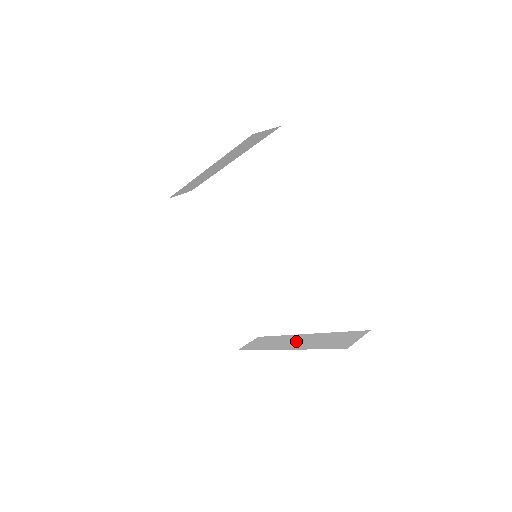
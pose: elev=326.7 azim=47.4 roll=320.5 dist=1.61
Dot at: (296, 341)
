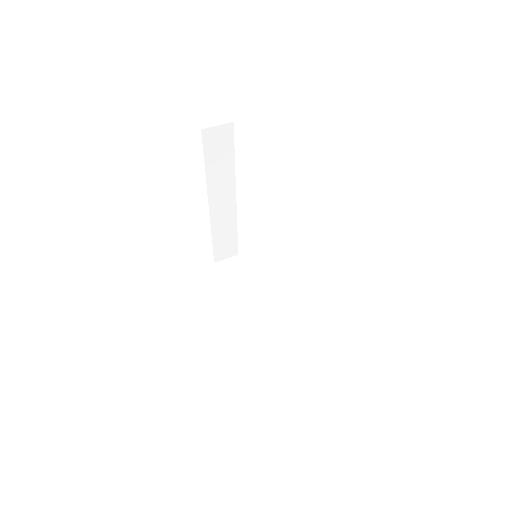
Dot at: (257, 313)
